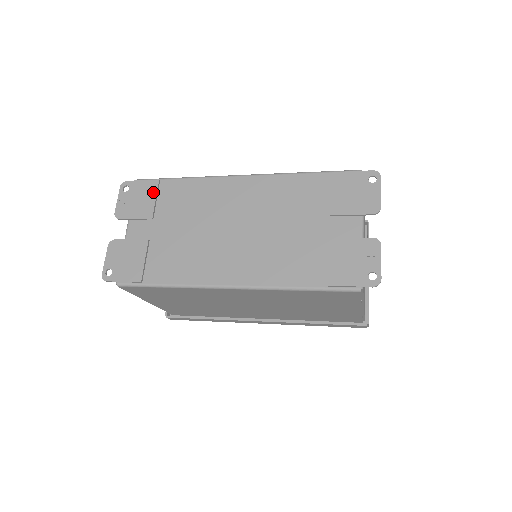
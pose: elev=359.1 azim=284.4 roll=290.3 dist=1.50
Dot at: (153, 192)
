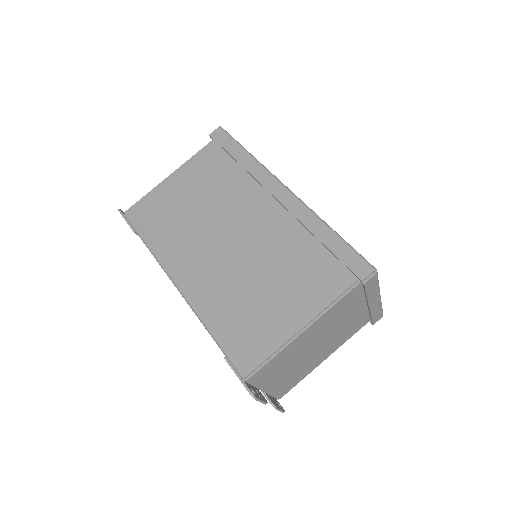
Dot at: occluded
